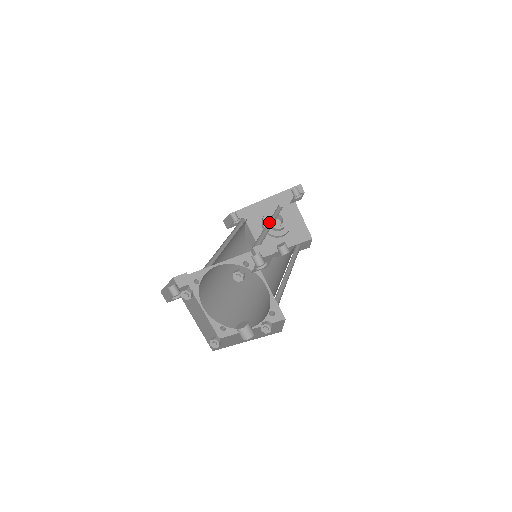
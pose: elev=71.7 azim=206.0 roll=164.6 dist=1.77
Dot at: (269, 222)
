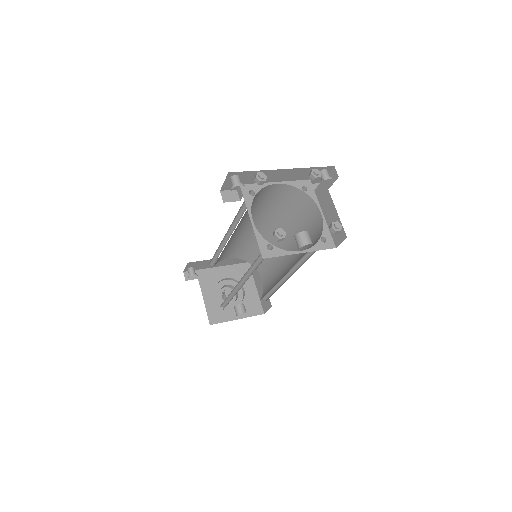
Dot at: occluded
